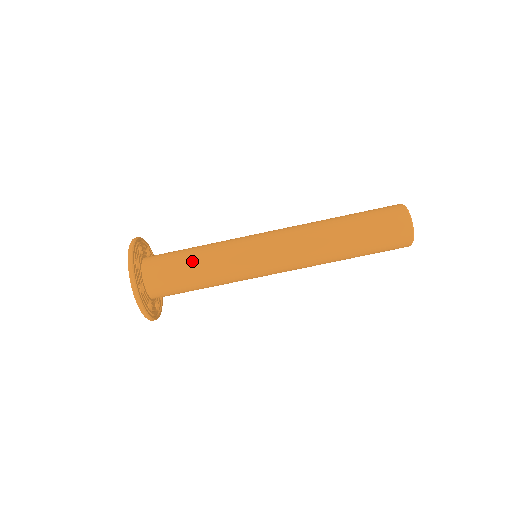
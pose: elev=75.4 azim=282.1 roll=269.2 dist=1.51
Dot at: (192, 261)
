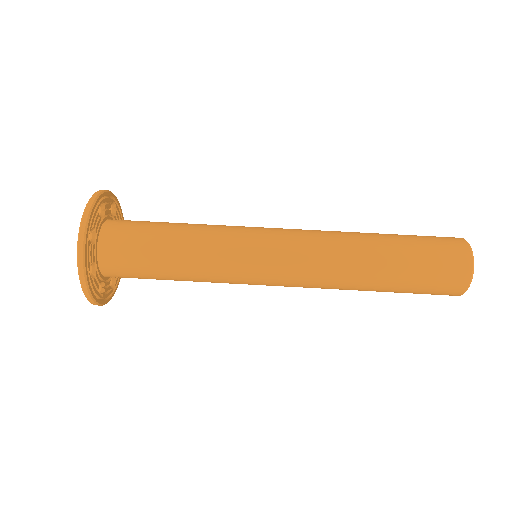
Dot at: (173, 228)
